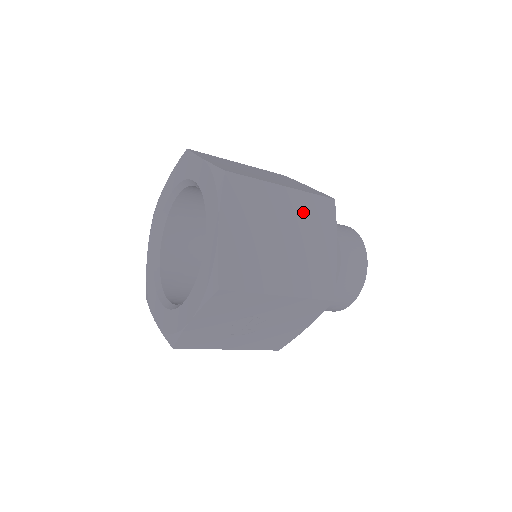
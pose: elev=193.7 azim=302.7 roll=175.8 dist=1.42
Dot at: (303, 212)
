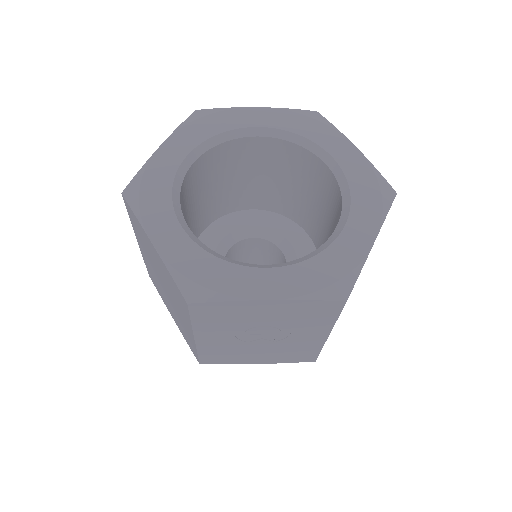
Dot at: occluded
